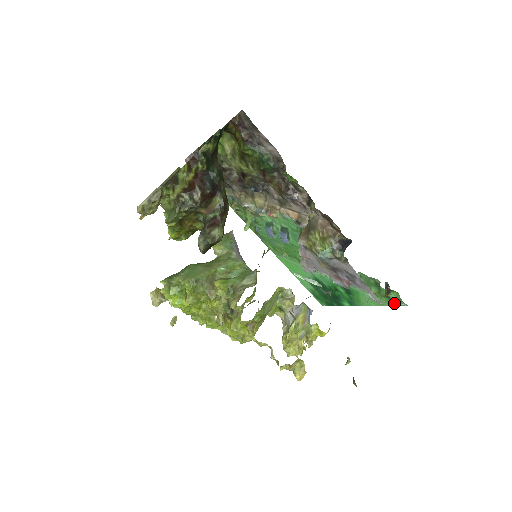
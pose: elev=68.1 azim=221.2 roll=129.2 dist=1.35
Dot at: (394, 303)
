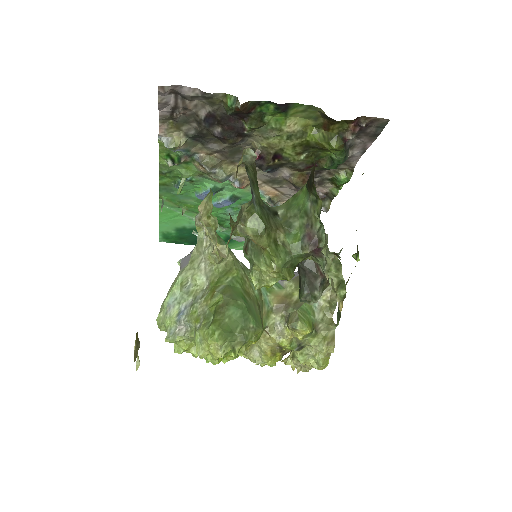
Dot at: occluded
